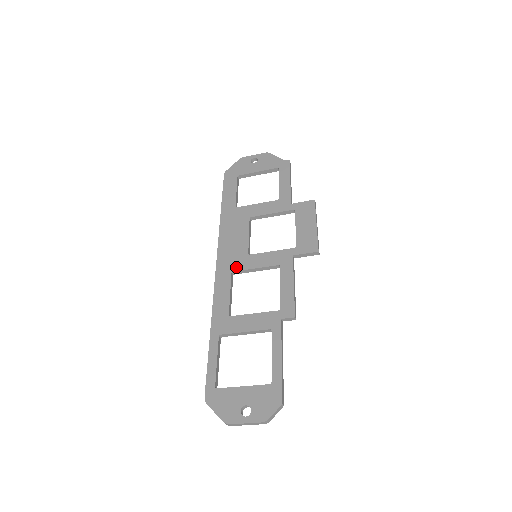
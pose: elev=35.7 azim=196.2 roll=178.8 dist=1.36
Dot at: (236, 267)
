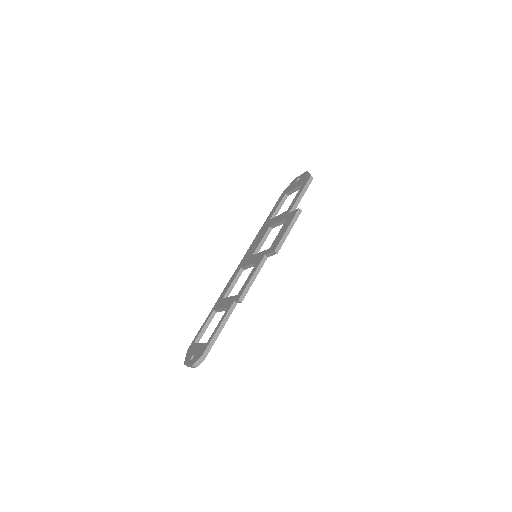
Dot at: (244, 264)
